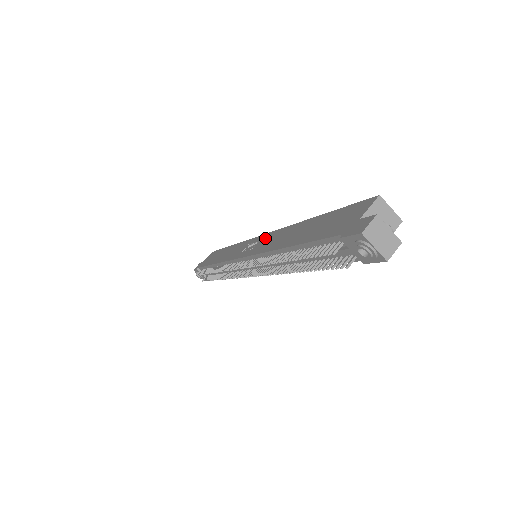
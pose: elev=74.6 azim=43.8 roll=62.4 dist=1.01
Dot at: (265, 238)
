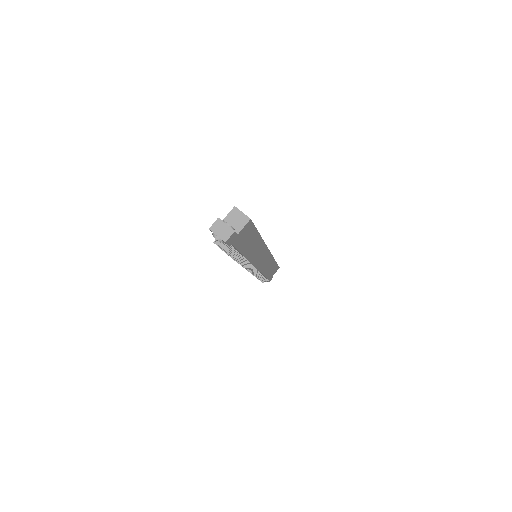
Dot at: occluded
